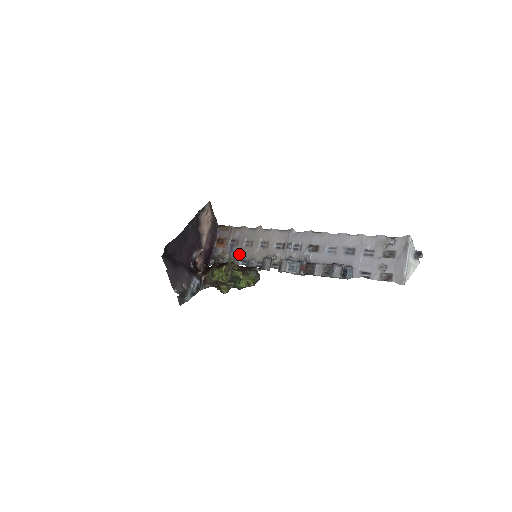
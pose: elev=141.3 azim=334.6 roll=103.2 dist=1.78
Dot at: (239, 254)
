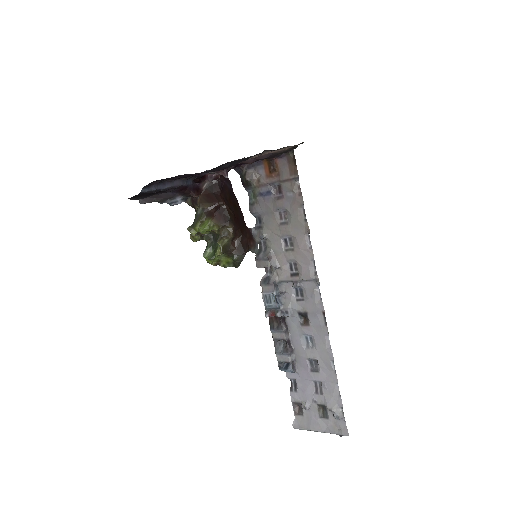
Dot at: (265, 208)
